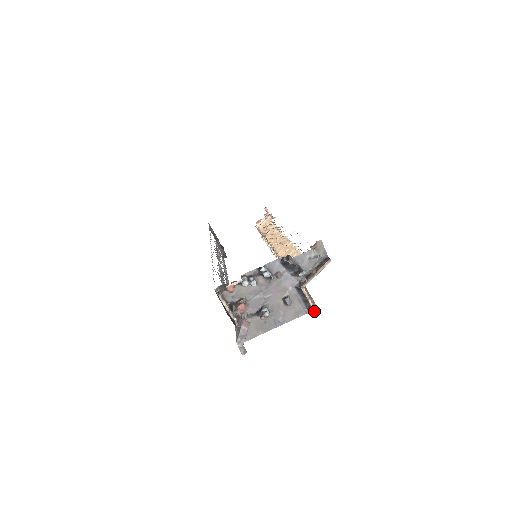
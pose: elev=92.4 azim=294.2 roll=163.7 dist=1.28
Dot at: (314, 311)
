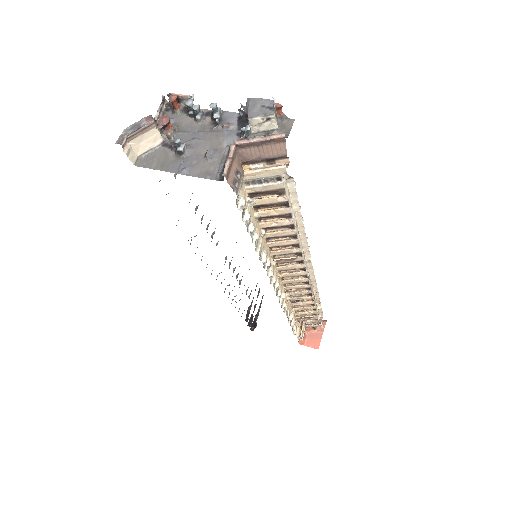
Dot at: (223, 174)
